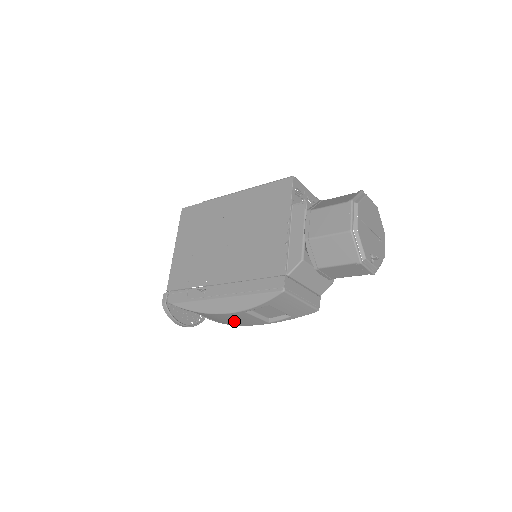
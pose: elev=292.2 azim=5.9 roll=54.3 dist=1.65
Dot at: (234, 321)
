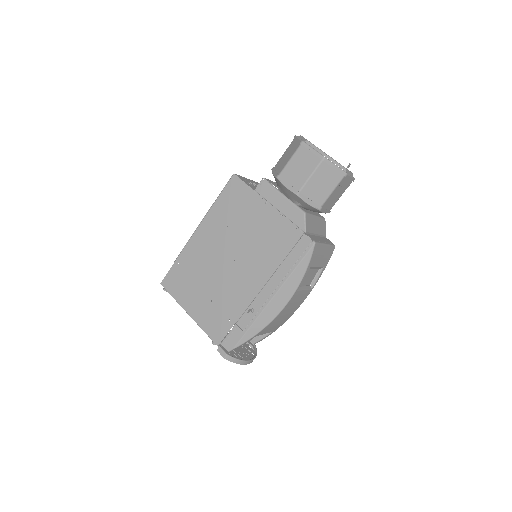
Dot at: (288, 313)
